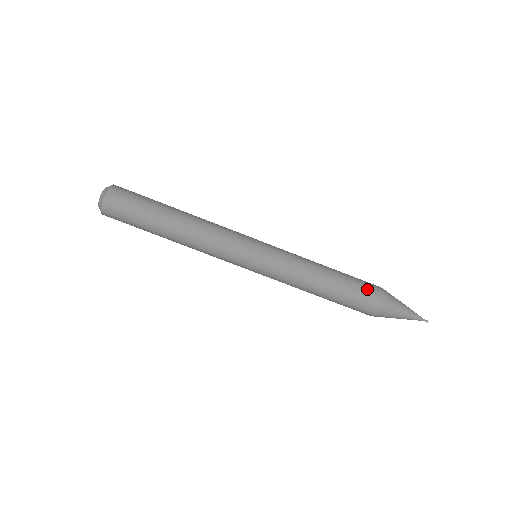
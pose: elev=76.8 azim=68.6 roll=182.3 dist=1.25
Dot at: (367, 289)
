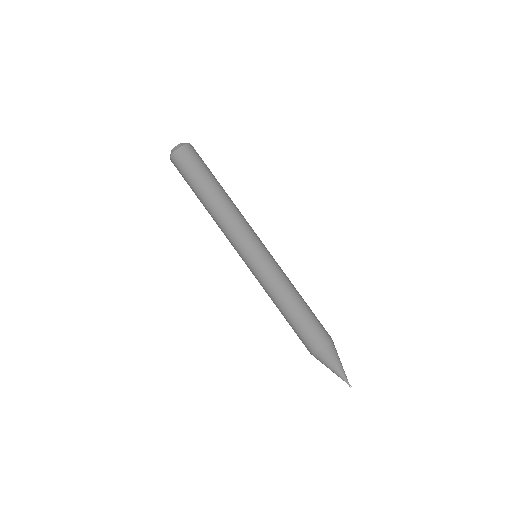
Dot at: (317, 333)
